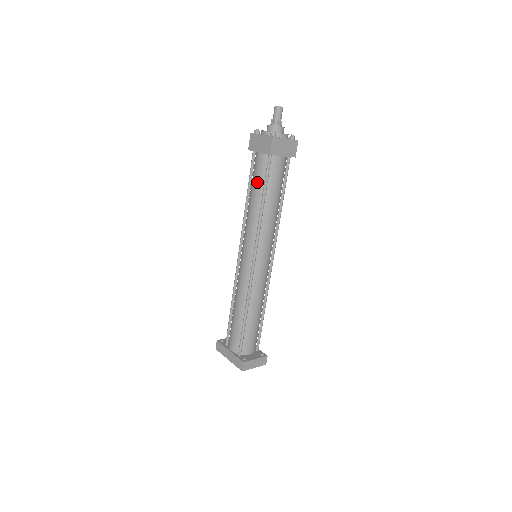
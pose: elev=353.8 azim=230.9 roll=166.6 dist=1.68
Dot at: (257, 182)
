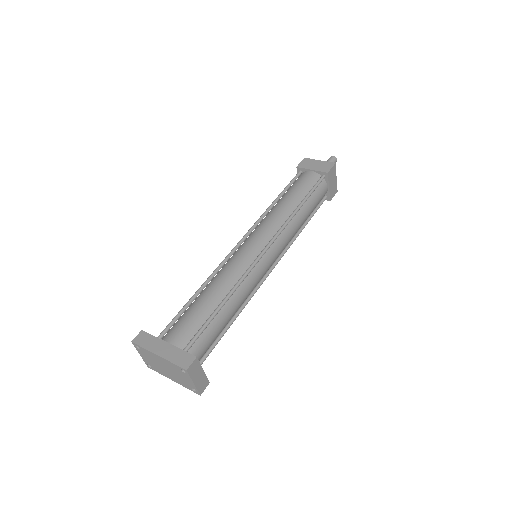
Dot at: (300, 189)
